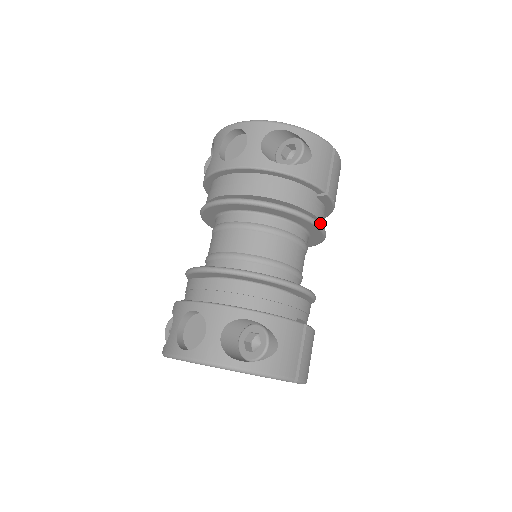
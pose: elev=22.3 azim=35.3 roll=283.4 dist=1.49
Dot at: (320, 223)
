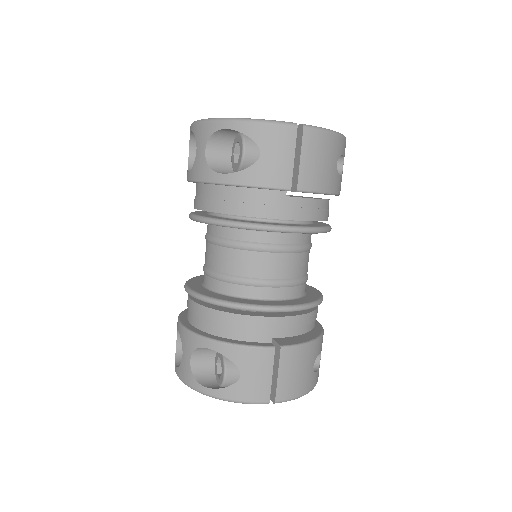
Dot at: (294, 226)
